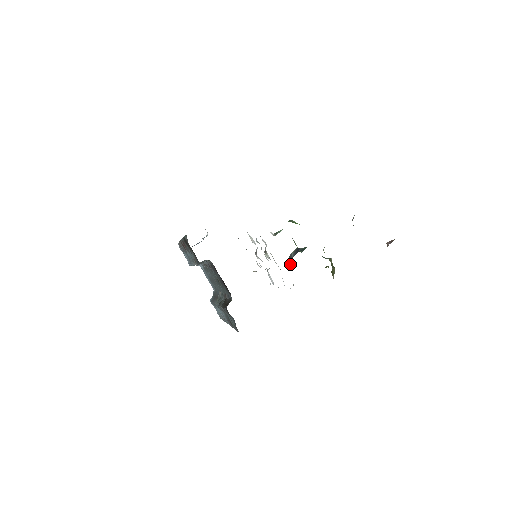
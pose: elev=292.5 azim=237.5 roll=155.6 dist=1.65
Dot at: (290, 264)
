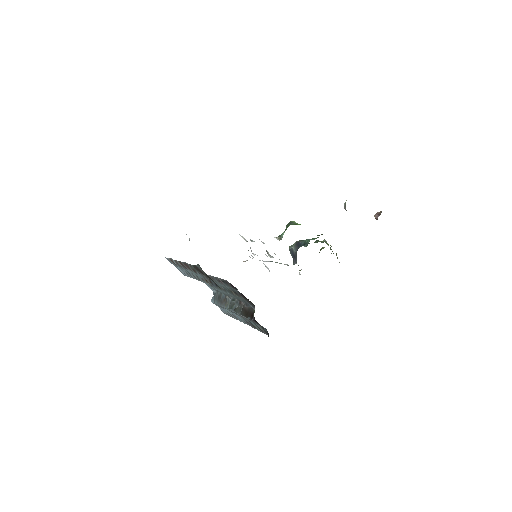
Dot at: (294, 258)
